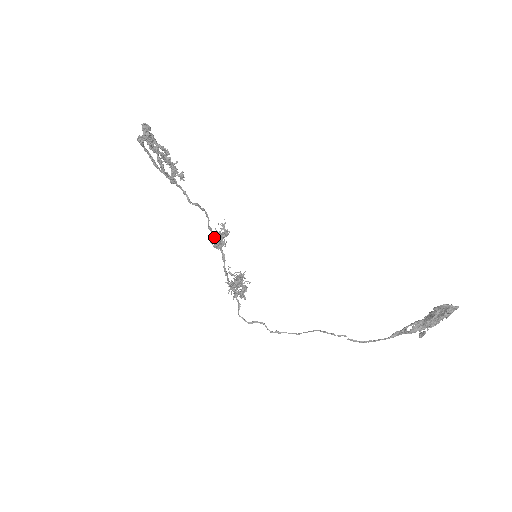
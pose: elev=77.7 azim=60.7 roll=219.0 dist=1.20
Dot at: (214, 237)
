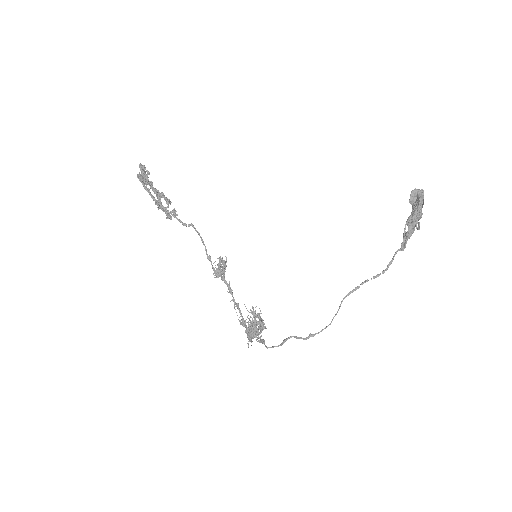
Dot at: (215, 275)
